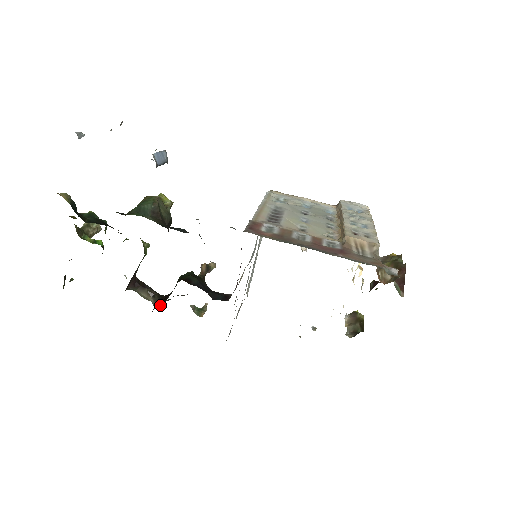
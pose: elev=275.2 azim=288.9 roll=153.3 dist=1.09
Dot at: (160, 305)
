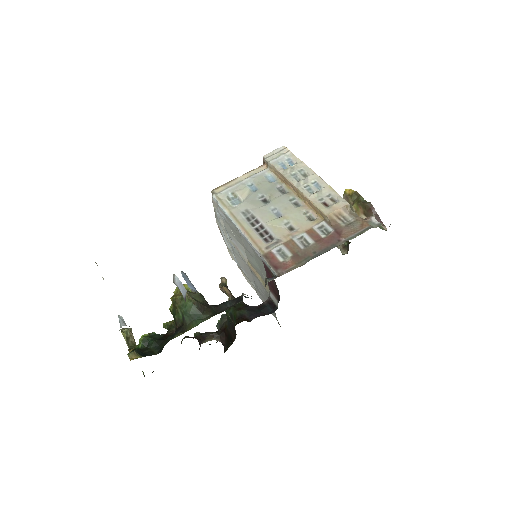
Dot at: (232, 342)
